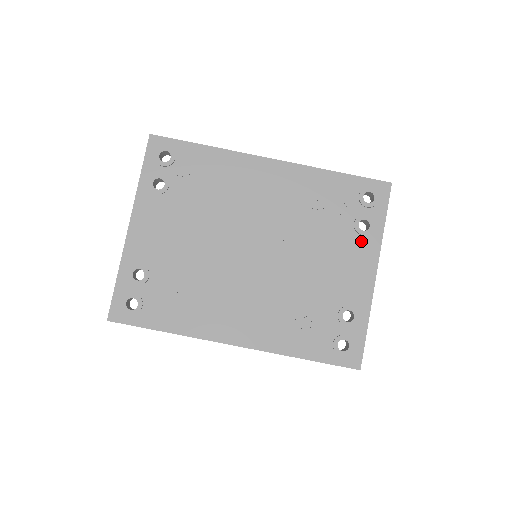
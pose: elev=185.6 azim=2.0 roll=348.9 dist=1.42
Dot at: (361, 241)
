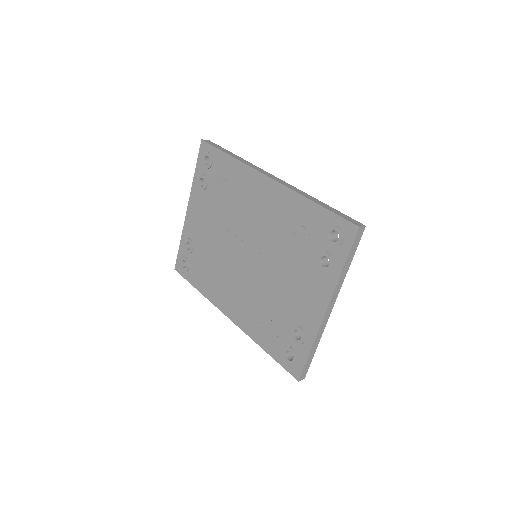
Dot at: (320, 275)
